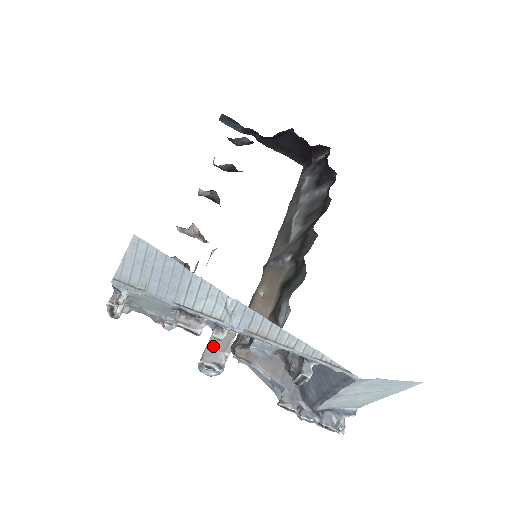
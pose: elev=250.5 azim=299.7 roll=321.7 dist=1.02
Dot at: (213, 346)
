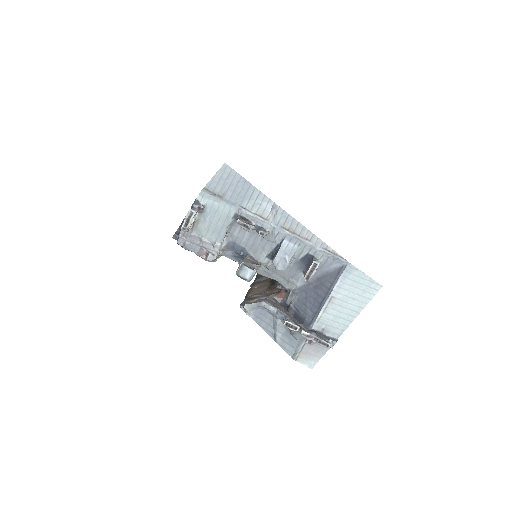
Dot at: (248, 261)
